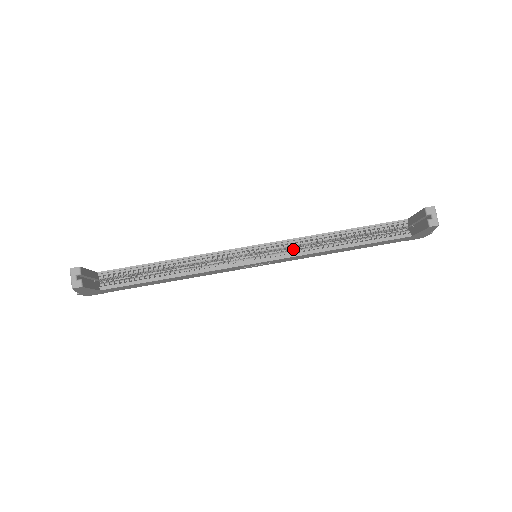
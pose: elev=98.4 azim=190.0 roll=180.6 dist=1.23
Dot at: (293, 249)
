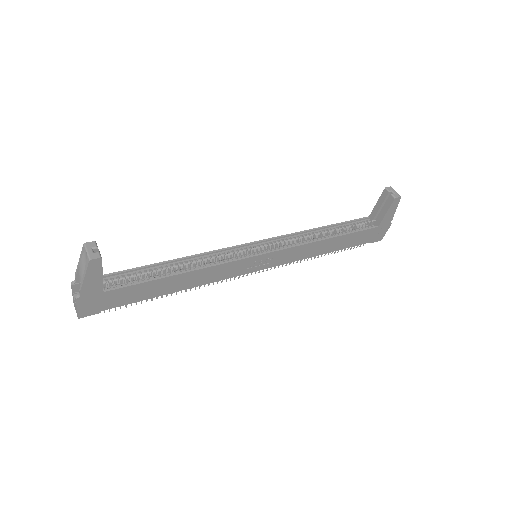
Dot at: (288, 245)
